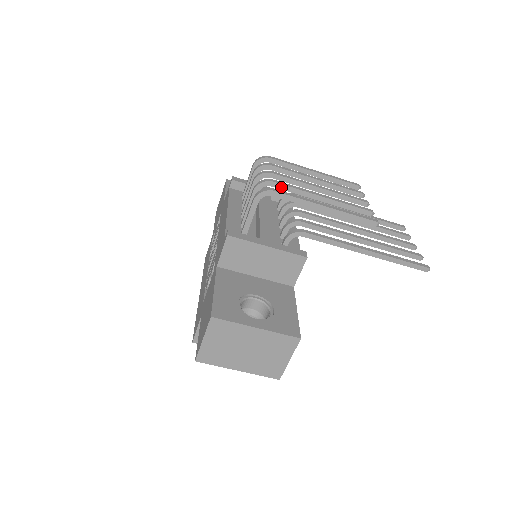
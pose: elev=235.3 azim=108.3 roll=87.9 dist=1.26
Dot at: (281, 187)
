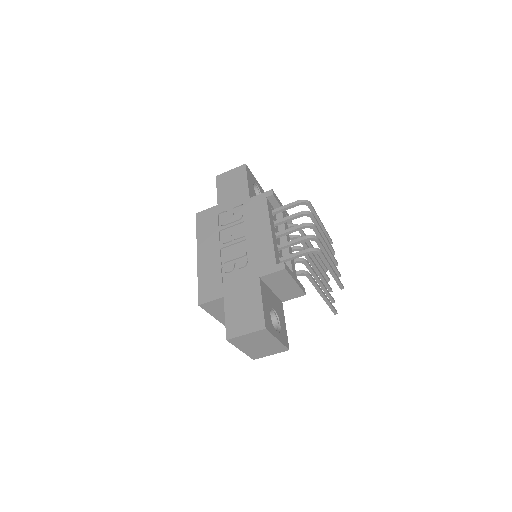
Dot at: (320, 245)
